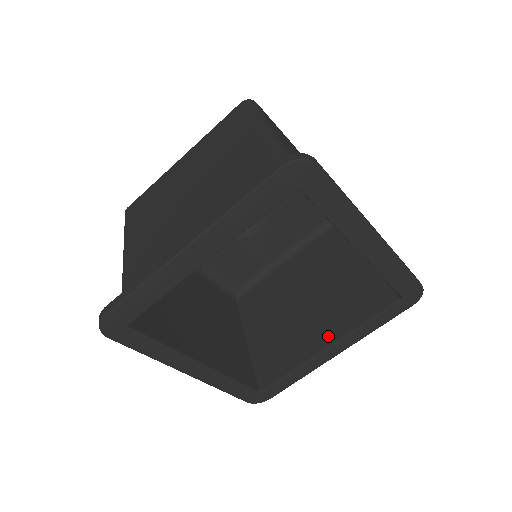
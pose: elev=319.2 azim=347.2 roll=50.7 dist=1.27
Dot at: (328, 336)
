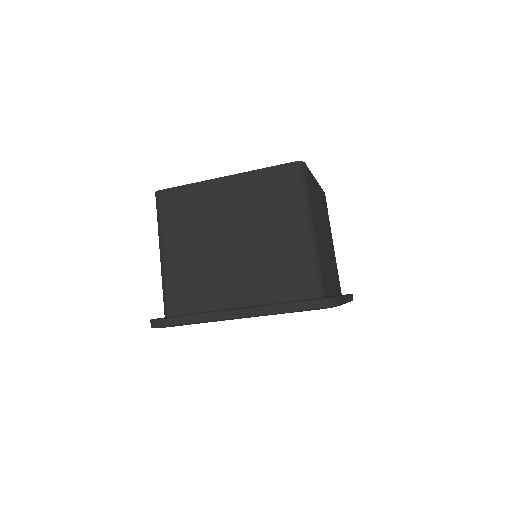
Dot at: occluded
